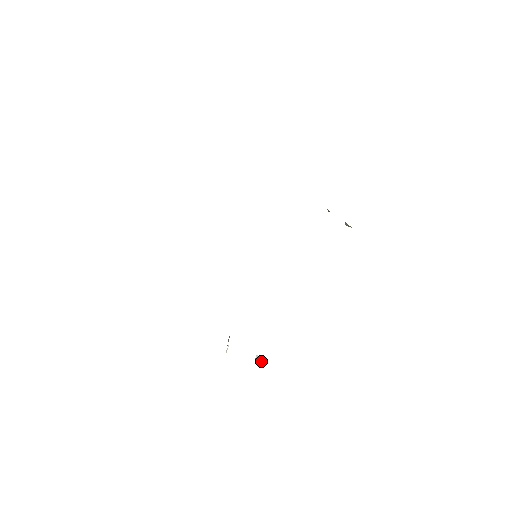
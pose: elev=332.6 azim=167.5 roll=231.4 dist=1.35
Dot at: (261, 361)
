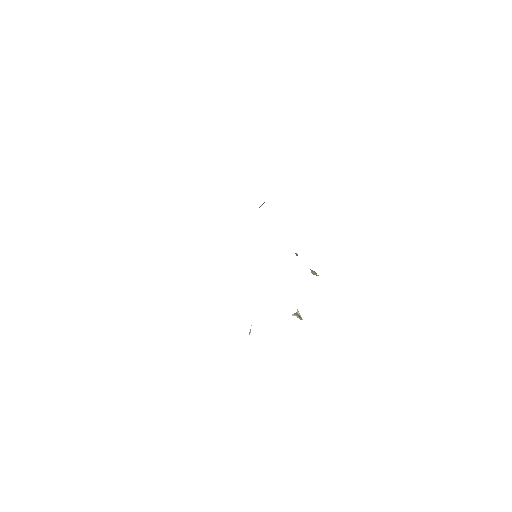
Dot at: (301, 318)
